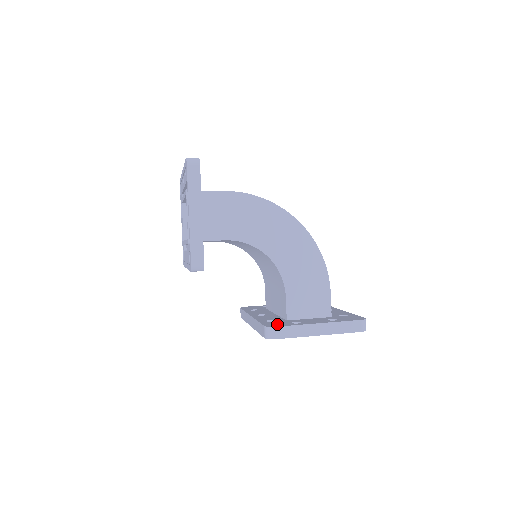
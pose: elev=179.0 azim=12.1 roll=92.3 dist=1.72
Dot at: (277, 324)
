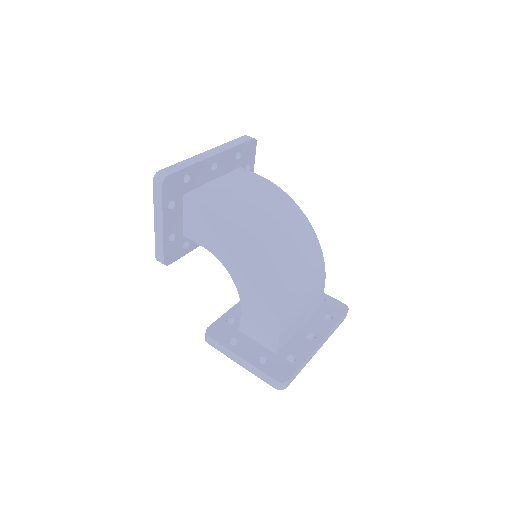
Dot at: (218, 332)
